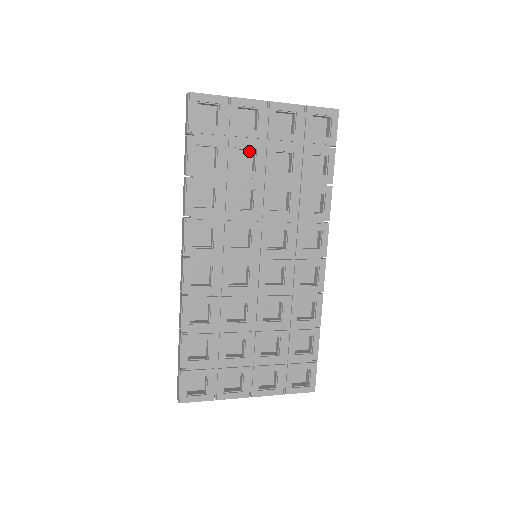
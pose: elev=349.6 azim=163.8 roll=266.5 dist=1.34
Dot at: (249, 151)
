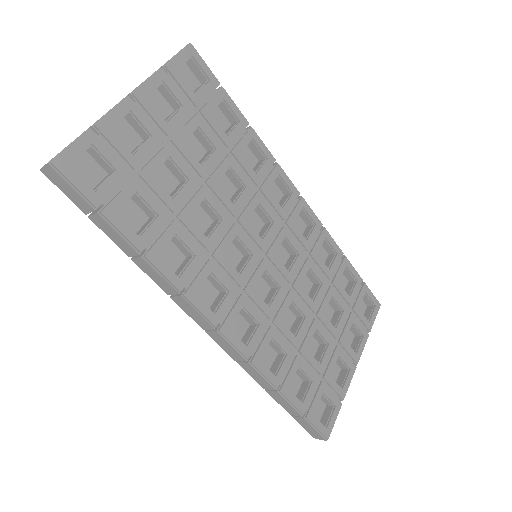
Dot at: occluded
